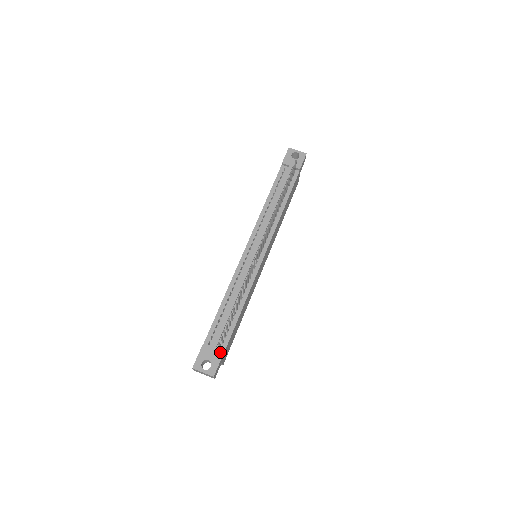
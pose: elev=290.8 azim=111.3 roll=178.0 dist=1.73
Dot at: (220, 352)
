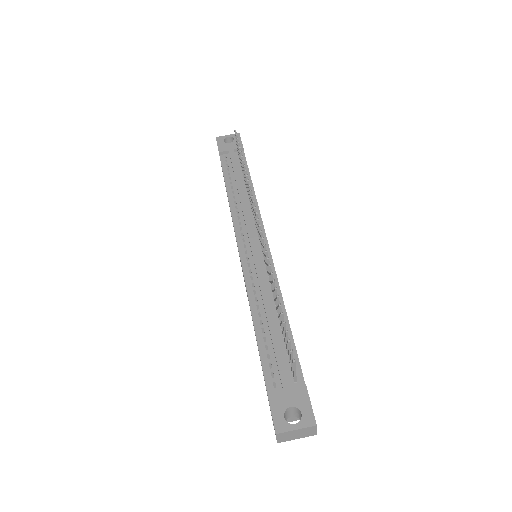
Dot at: (299, 385)
